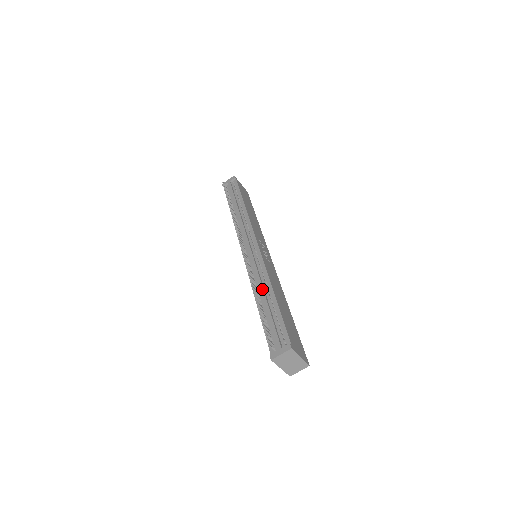
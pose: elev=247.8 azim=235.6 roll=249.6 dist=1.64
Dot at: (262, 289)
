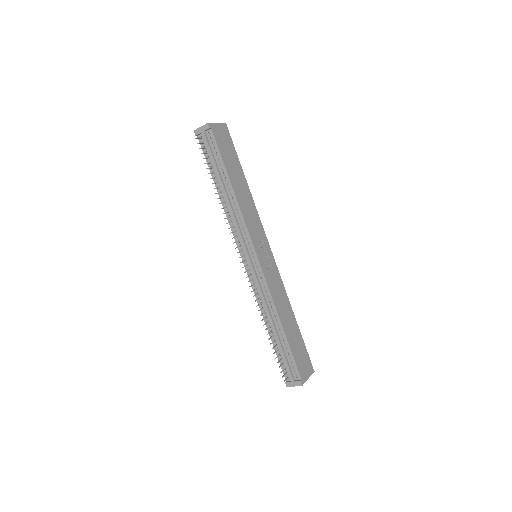
Dot at: (271, 320)
